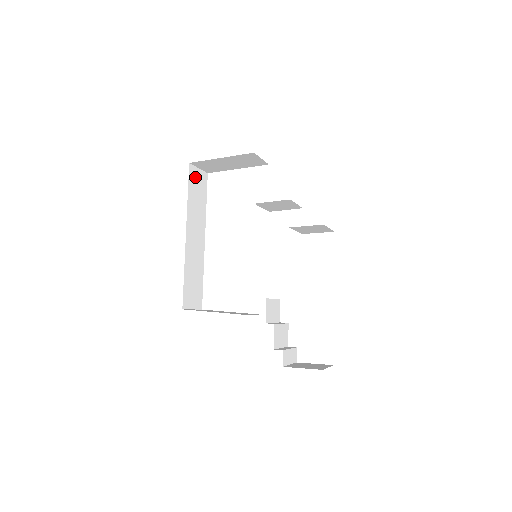
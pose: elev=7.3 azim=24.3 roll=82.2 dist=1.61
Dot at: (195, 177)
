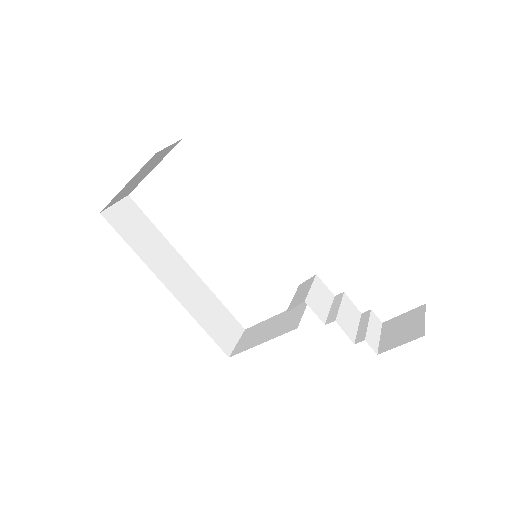
Dot at: (120, 218)
